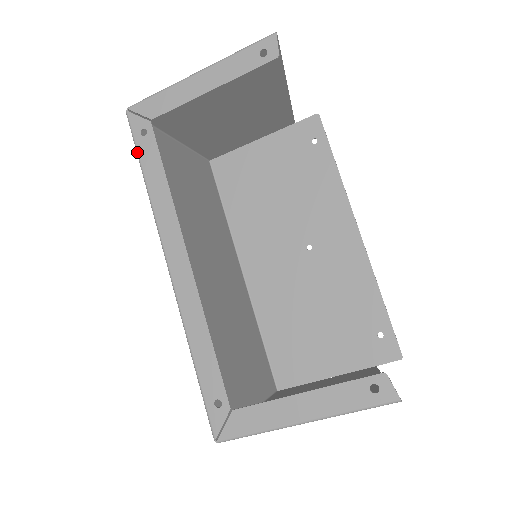
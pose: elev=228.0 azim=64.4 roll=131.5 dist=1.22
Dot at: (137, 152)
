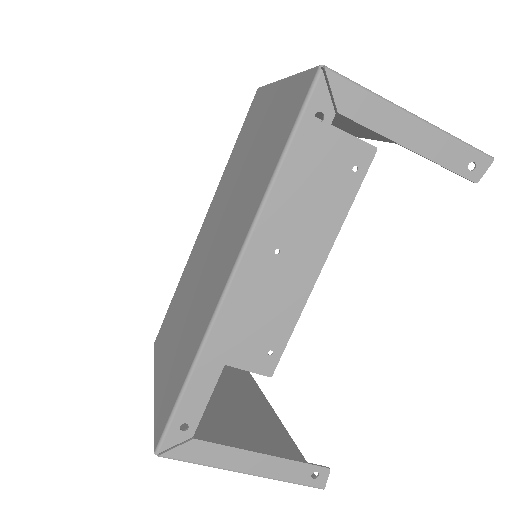
Dot at: (295, 131)
